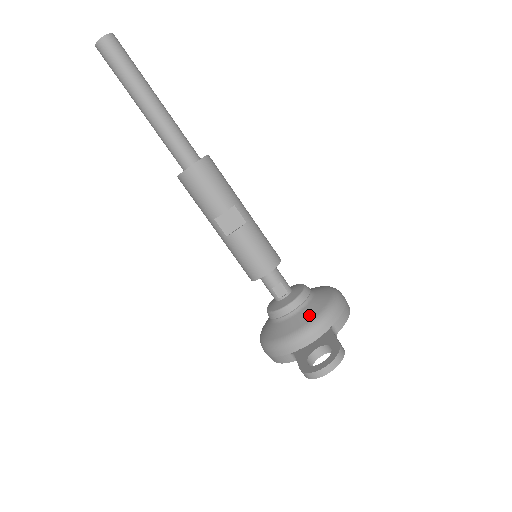
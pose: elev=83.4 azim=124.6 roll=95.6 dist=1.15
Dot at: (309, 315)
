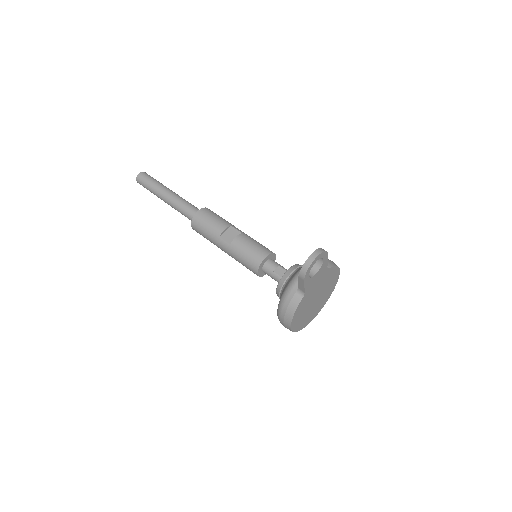
Dot at: occluded
